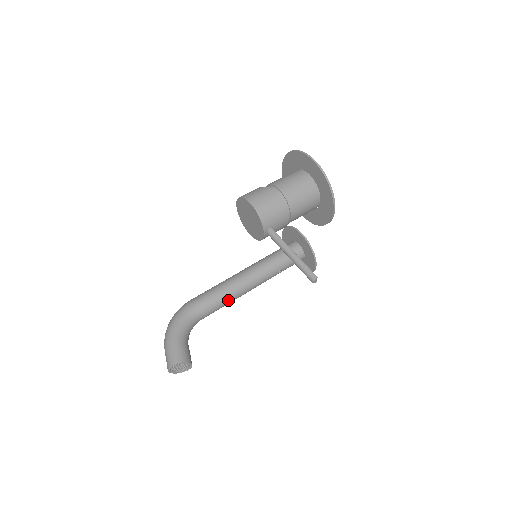
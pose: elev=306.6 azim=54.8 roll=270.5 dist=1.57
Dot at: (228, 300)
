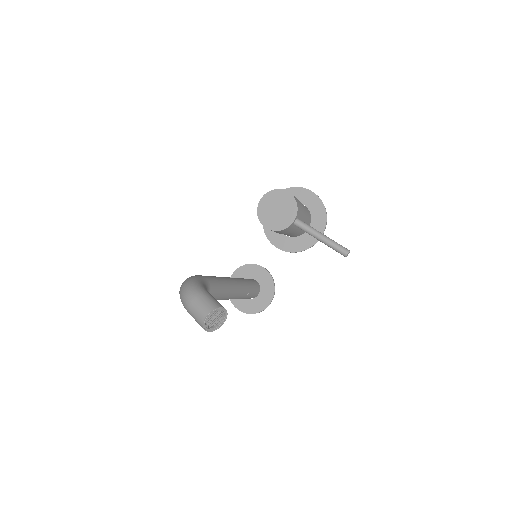
Dot at: (224, 292)
